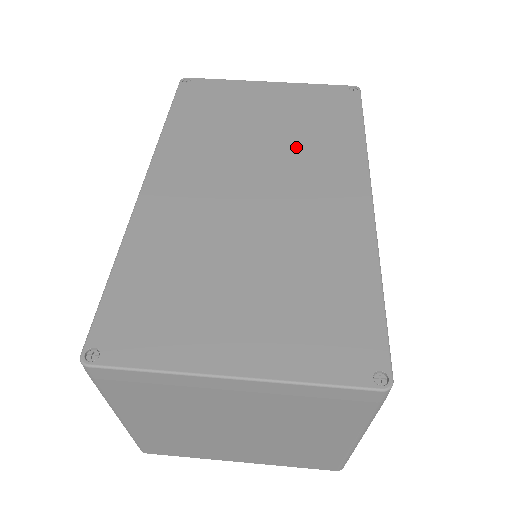
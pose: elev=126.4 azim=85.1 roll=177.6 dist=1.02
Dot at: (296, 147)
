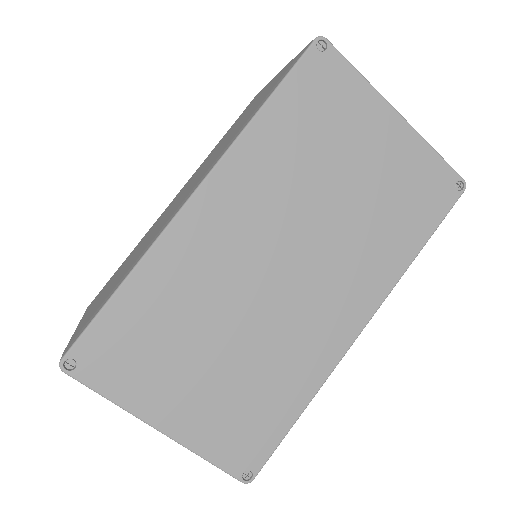
Dot at: (350, 236)
